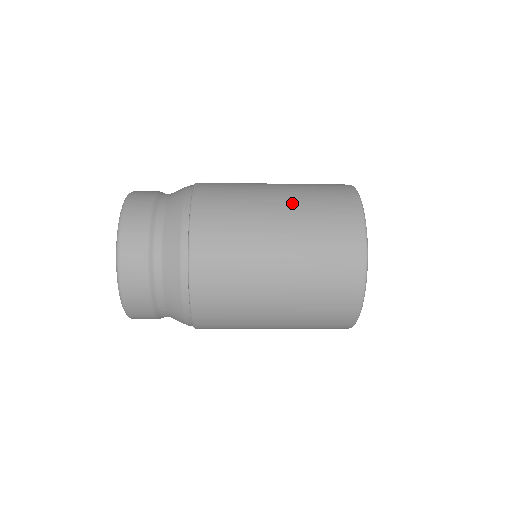
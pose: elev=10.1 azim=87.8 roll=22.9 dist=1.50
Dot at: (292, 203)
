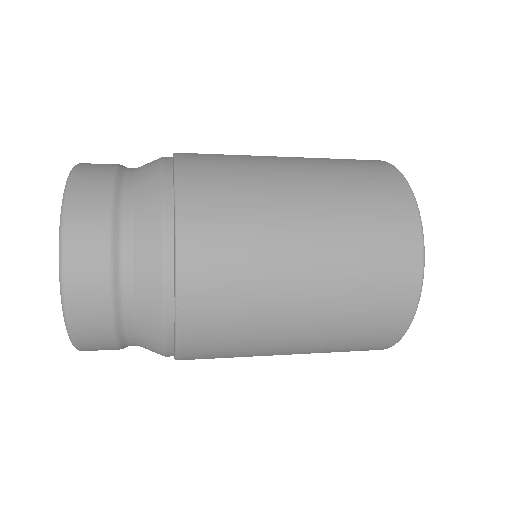
Dot at: (328, 276)
